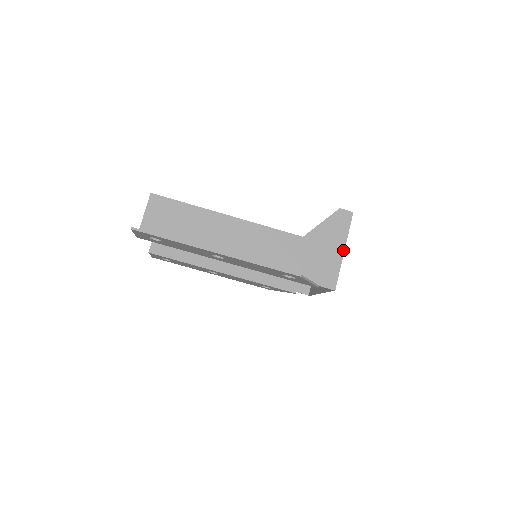
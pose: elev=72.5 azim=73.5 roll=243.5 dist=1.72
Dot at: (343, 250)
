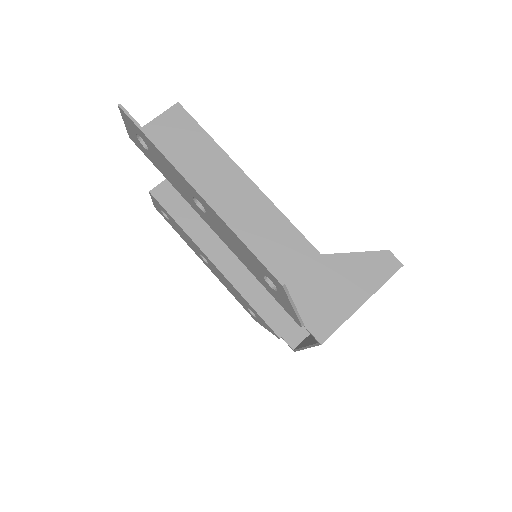
Dot at: (362, 302)
